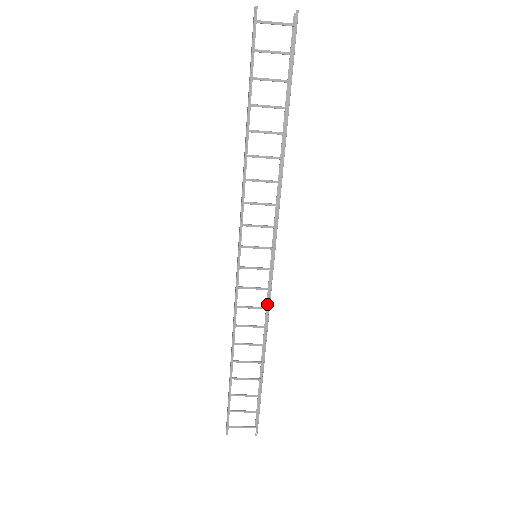
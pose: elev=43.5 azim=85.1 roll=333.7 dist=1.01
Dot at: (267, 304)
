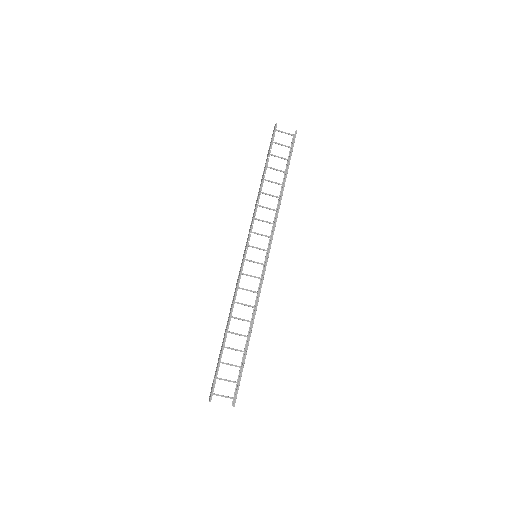
Dot at: (257, 295)
